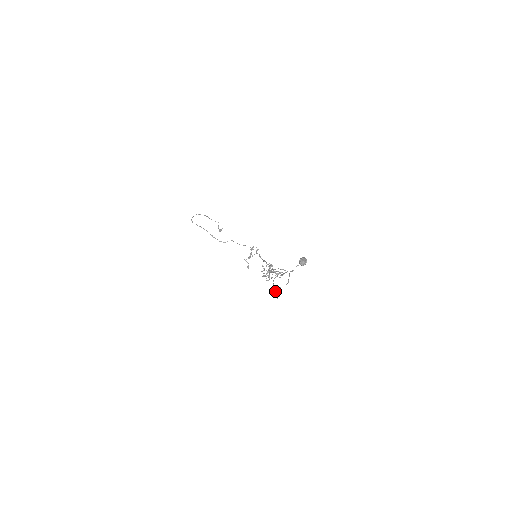
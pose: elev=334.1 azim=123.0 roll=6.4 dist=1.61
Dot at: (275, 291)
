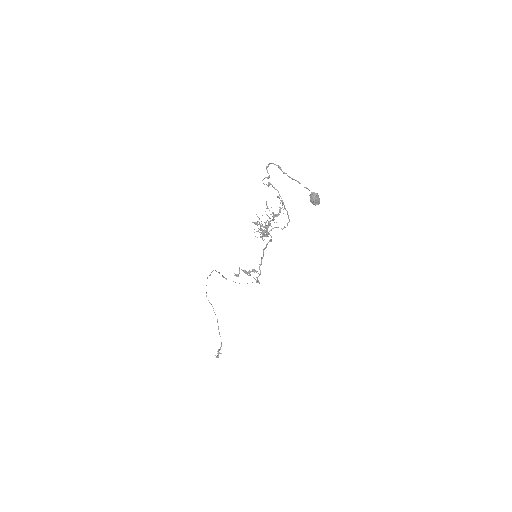
Dot at: (268, 166)
